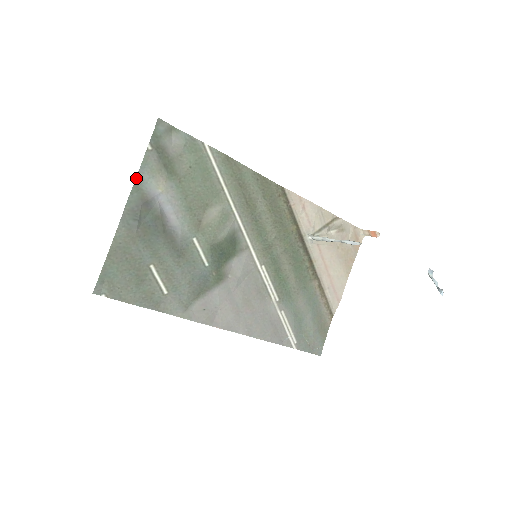
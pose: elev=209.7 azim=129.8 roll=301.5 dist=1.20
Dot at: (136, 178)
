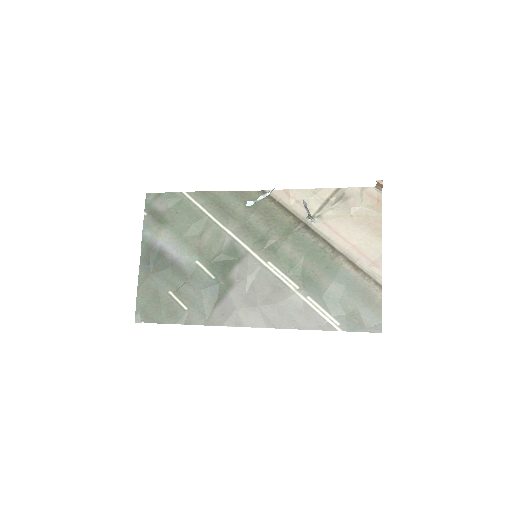
Dot at: (142, 237)
